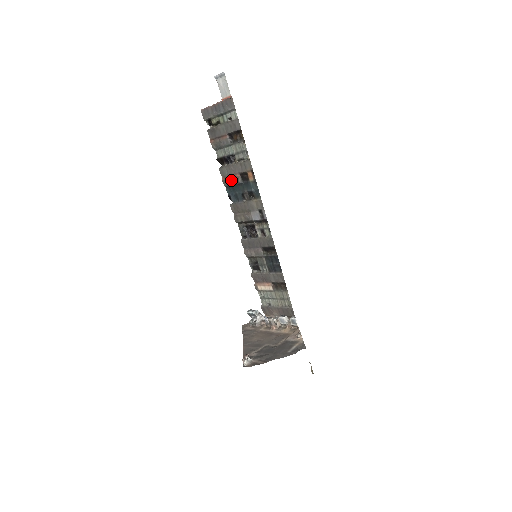
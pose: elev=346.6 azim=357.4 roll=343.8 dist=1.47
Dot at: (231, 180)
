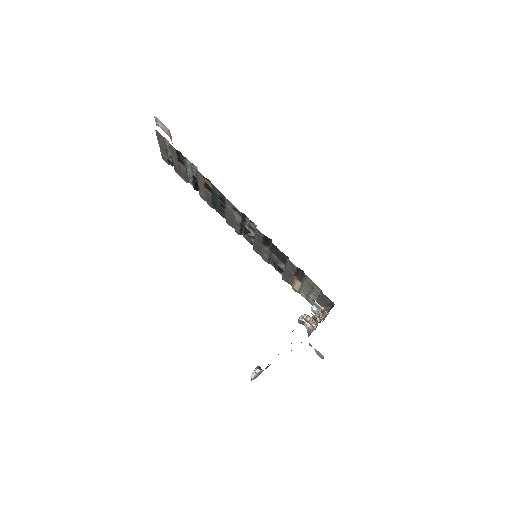
Dot at: (208, 199)
